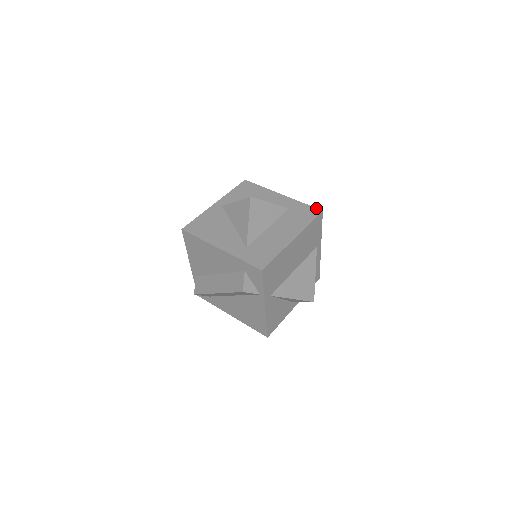
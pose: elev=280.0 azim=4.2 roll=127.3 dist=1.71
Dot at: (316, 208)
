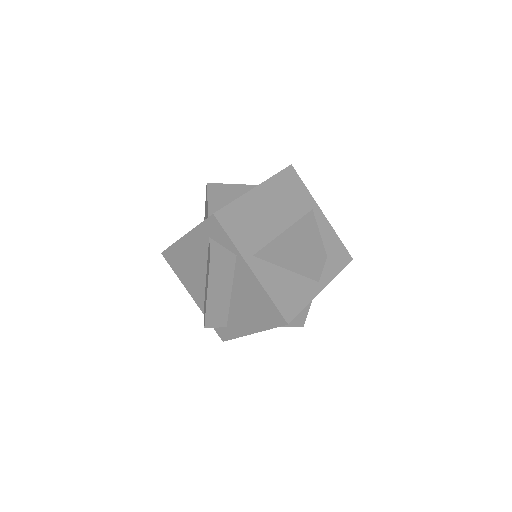
Dot at: occluded
